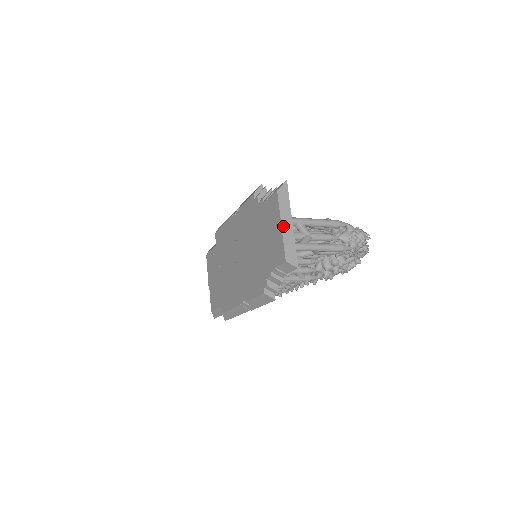
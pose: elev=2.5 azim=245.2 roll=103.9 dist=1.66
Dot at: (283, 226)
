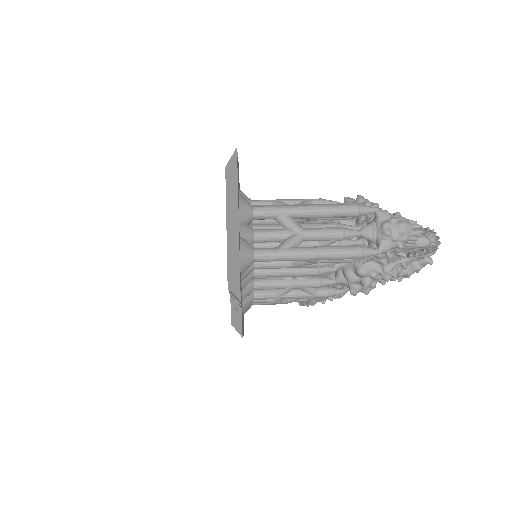
Dot at: (228, 227)
